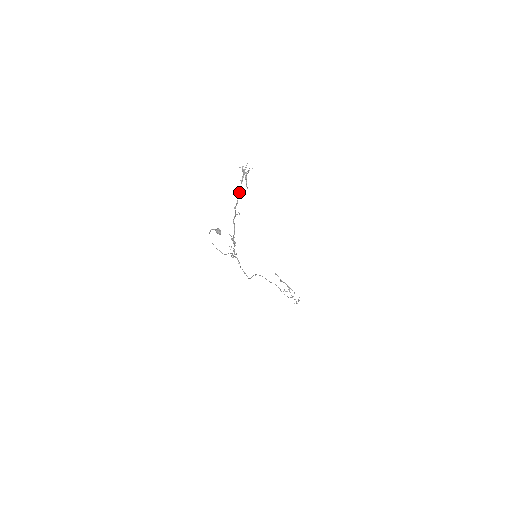
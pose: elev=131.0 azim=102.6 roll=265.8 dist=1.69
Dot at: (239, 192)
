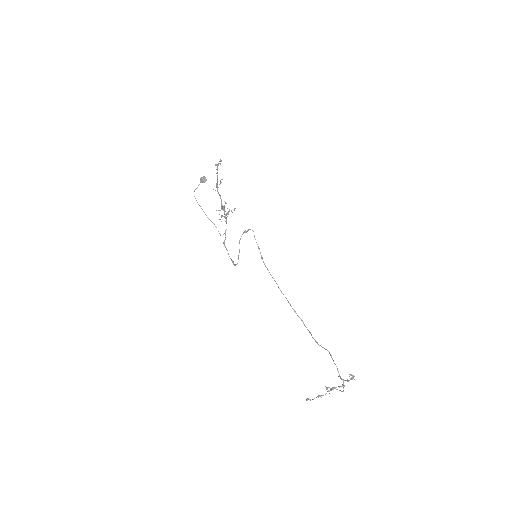
Dot at: (217, 175)
